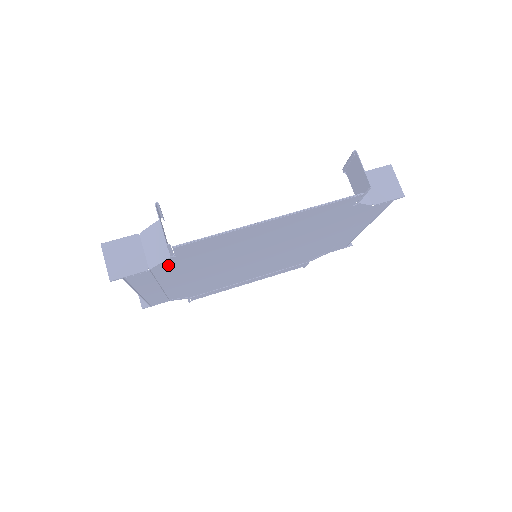
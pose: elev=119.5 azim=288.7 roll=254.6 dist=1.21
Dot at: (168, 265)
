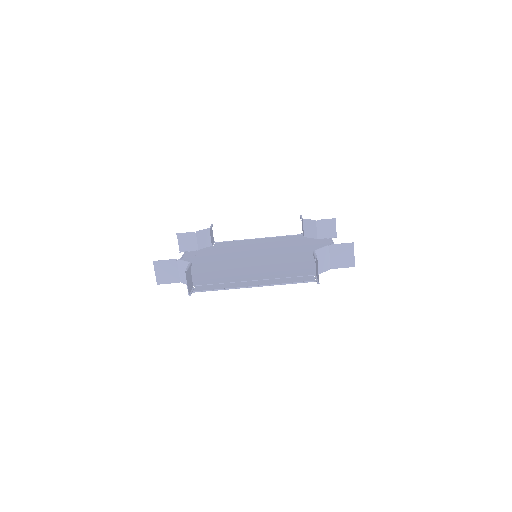
Dot at: (192, 280)
